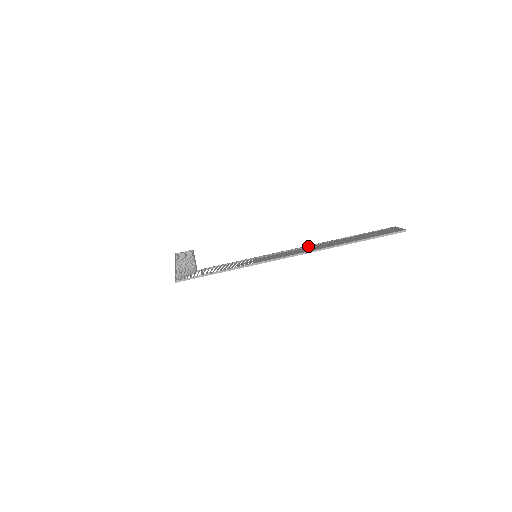
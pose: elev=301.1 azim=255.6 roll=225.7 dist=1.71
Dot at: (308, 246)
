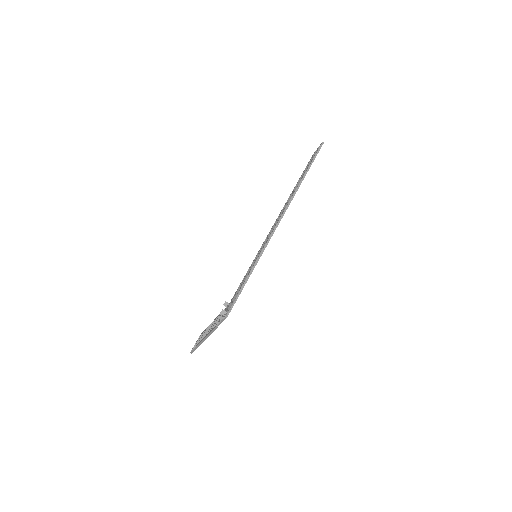
Dot at: occluded
